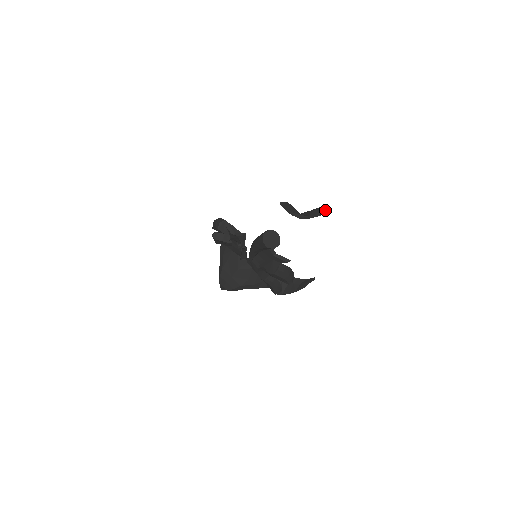
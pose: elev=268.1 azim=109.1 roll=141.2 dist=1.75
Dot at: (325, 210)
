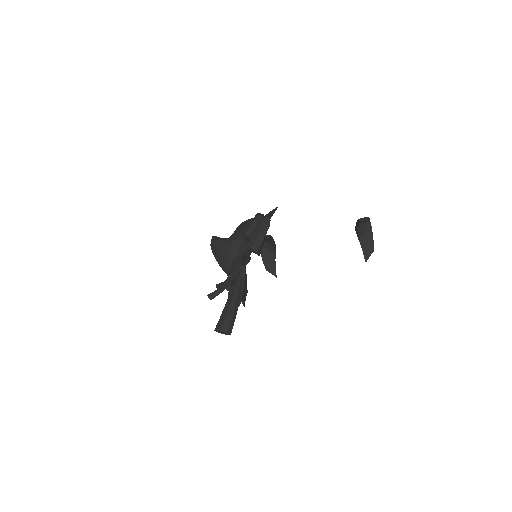
Dot at: (367, 256)
